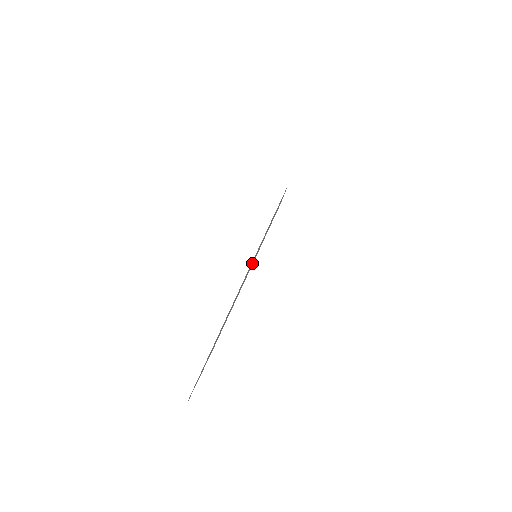
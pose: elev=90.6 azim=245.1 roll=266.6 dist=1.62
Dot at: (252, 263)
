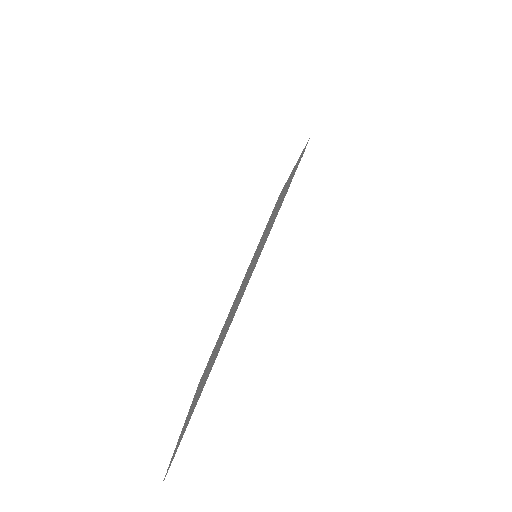
Dot at: occluded
